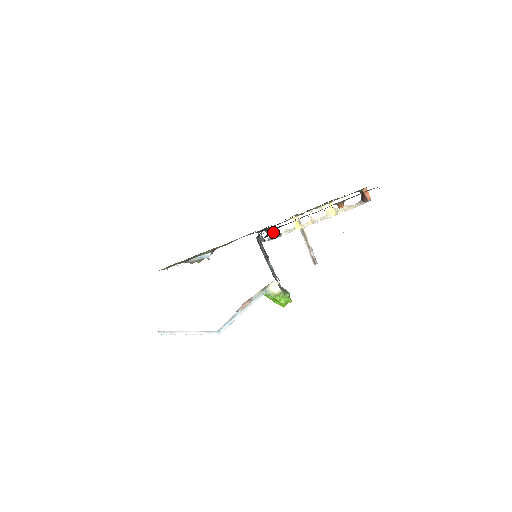
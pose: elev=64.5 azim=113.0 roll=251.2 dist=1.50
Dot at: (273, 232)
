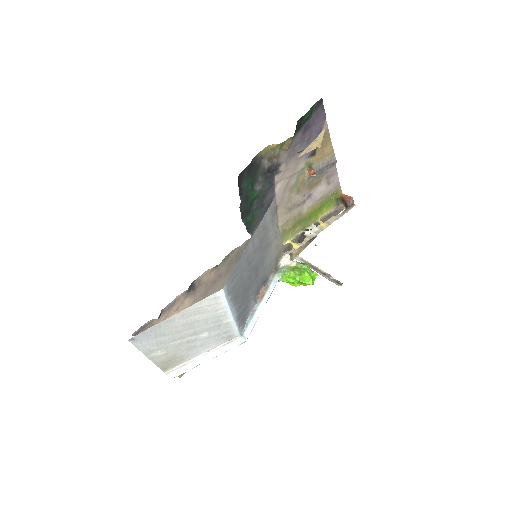
Dot at: occluded
